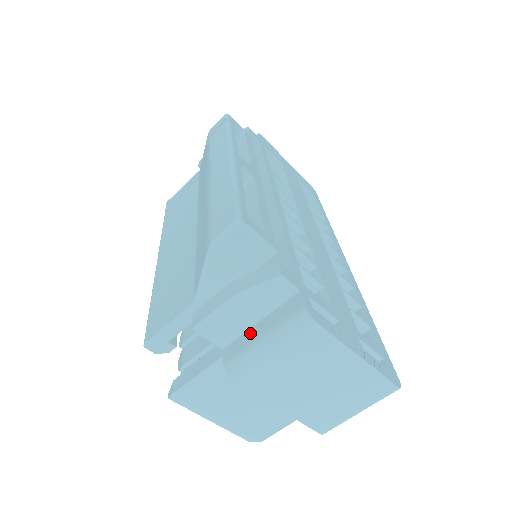
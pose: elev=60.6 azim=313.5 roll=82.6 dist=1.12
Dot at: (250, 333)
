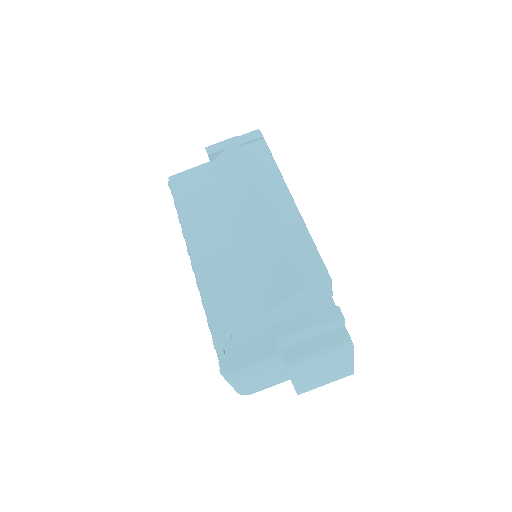
Dot at: (305, 345)
